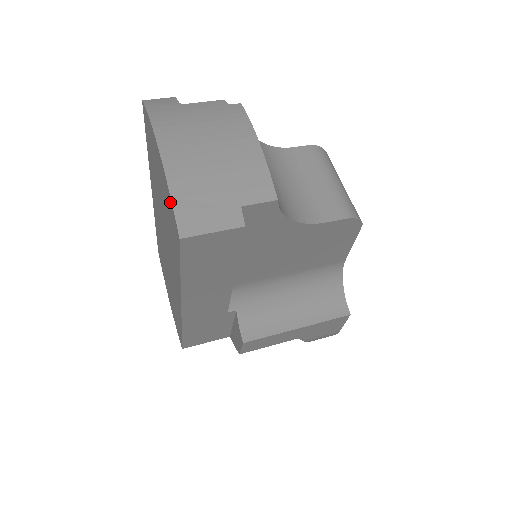
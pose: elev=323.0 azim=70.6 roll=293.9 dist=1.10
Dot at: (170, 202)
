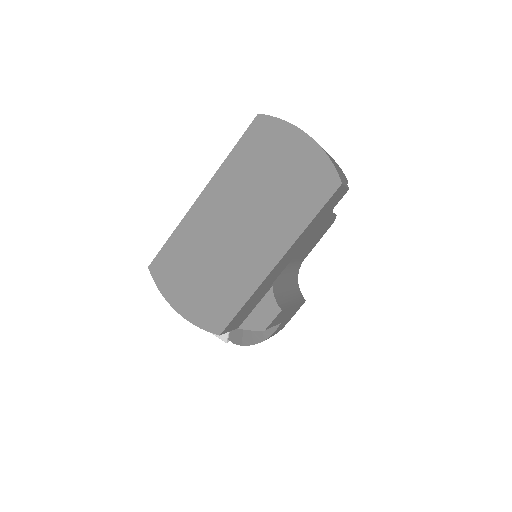
Dot at: (326, 165)
